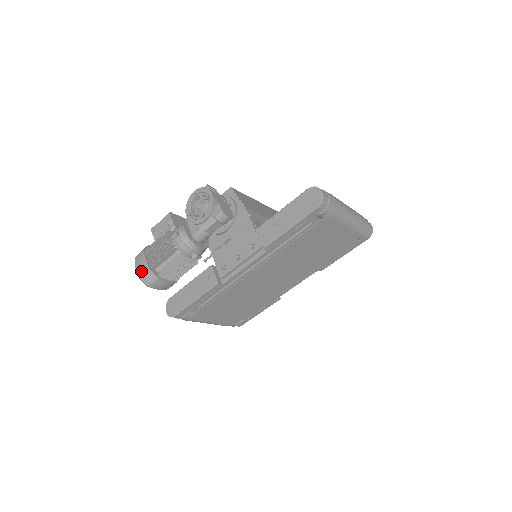
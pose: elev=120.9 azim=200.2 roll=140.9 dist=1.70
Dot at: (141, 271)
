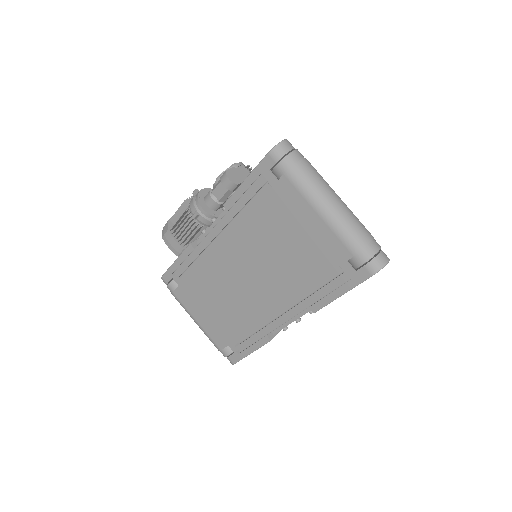
Dot at: occluded
